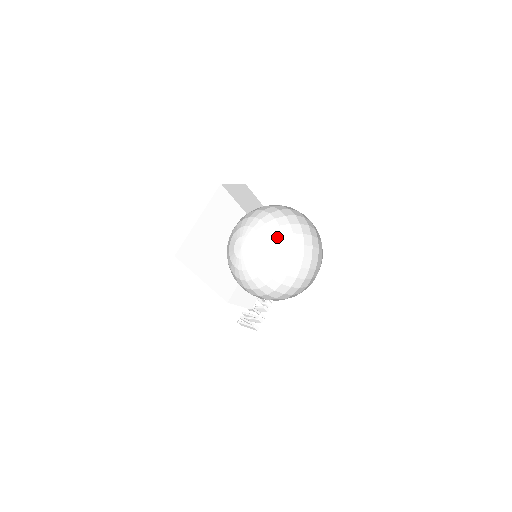
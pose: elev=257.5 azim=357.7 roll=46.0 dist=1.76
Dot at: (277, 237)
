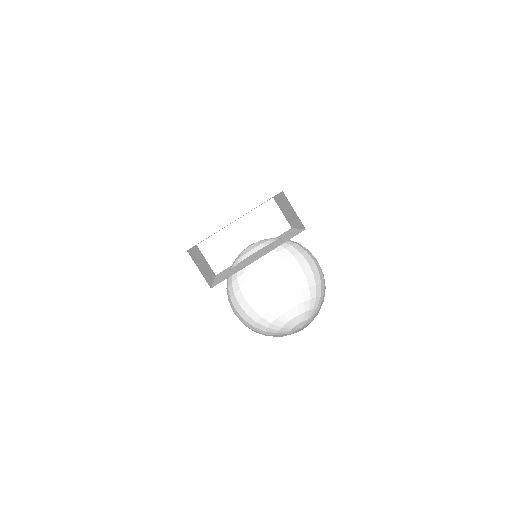
Dot at: (285, 244)
